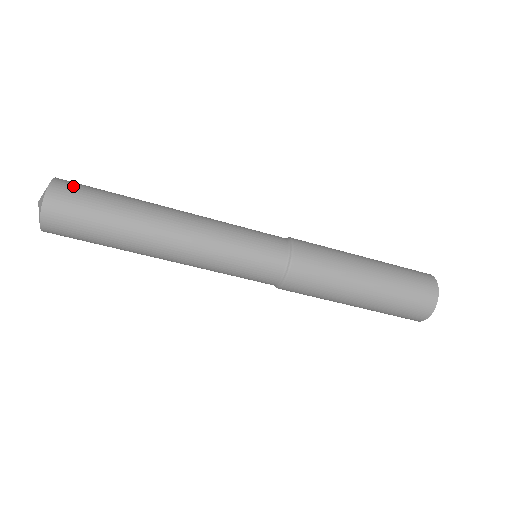
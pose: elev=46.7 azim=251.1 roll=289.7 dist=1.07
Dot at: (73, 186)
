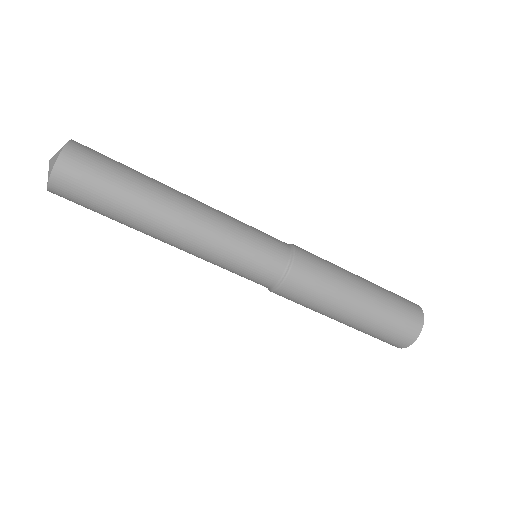
Dot at: occluded
